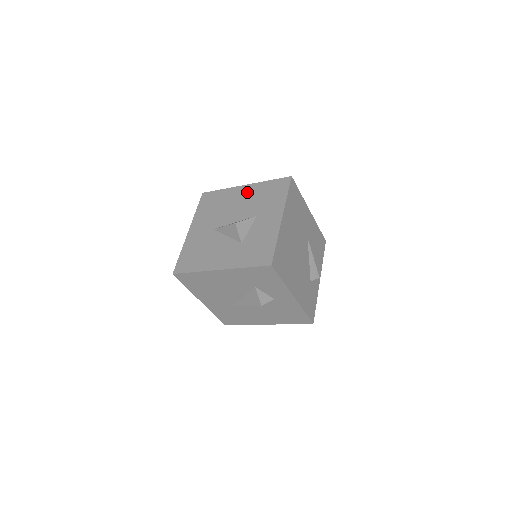
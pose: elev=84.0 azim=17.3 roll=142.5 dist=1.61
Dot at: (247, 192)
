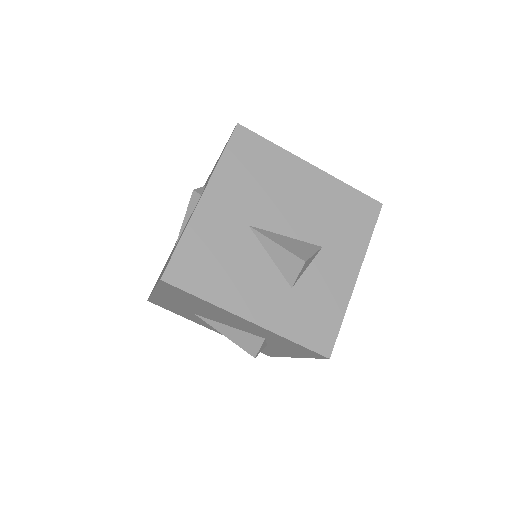
Dot at: (315, 184)
